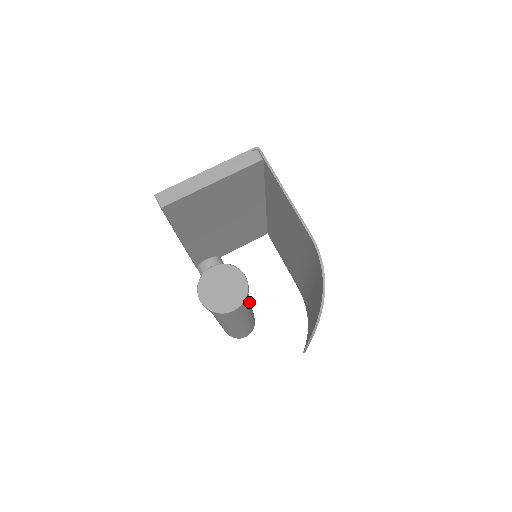
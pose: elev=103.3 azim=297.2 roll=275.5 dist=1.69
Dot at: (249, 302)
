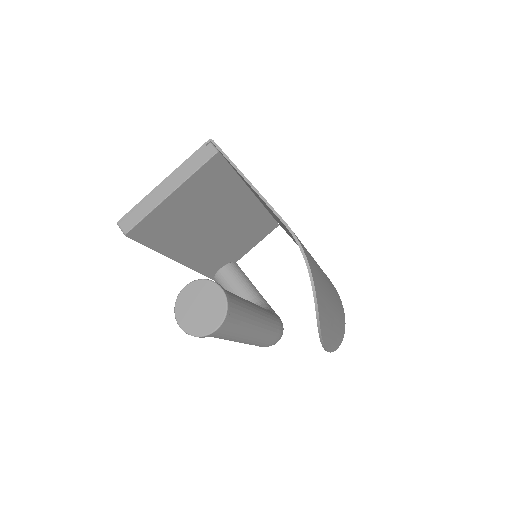
Dot at: (247, 312)
